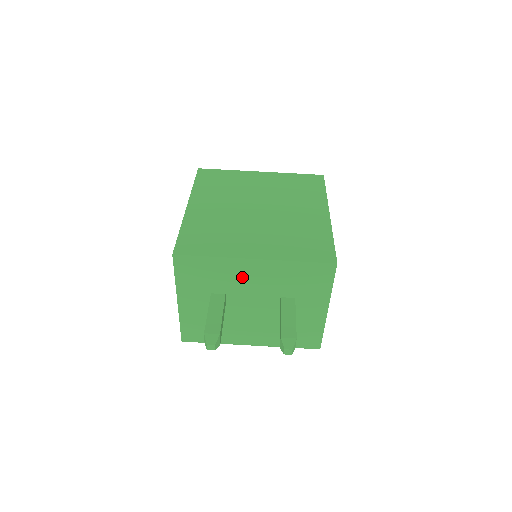
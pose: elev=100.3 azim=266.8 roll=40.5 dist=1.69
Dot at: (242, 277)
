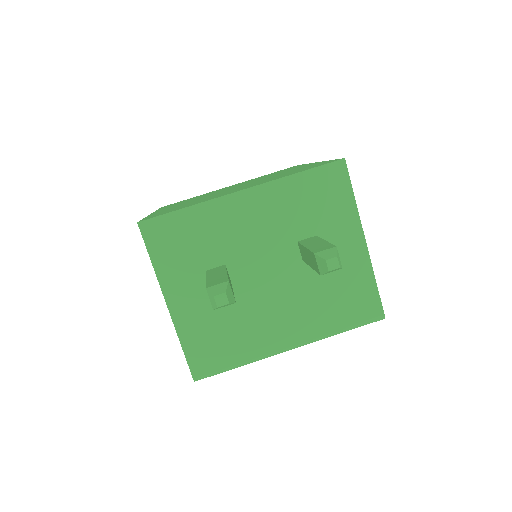
Dot at: (237, 226)
